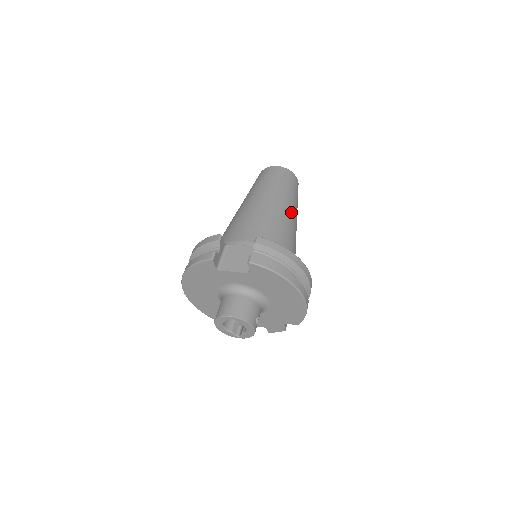
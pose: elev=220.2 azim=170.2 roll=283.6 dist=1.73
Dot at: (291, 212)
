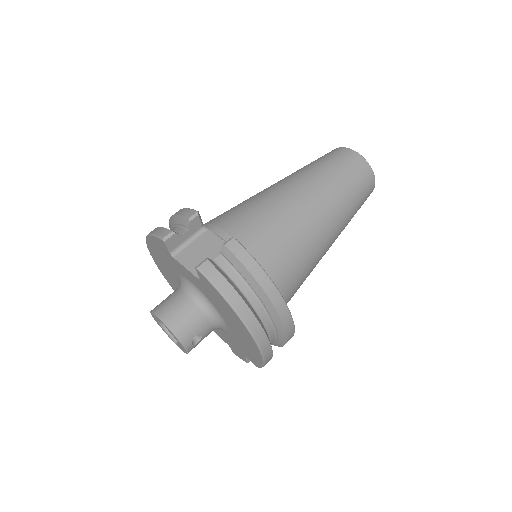
Dot at: (328, 221)
